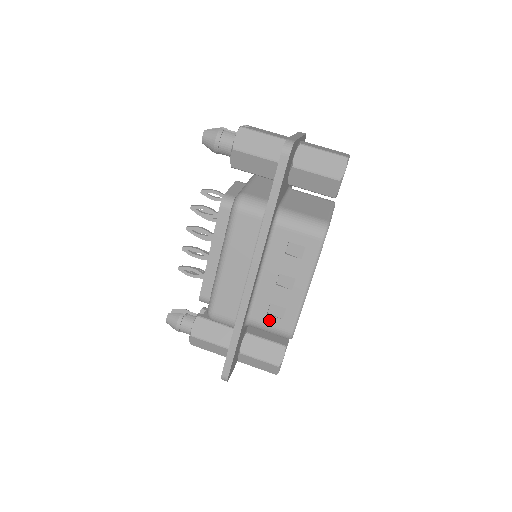
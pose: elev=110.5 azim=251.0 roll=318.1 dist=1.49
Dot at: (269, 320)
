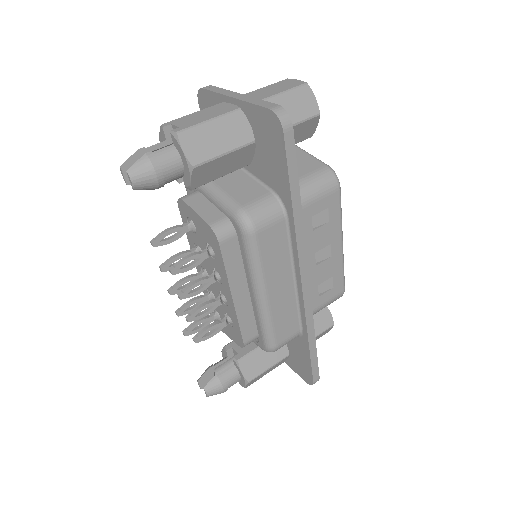
Dot at: (323, 300)
